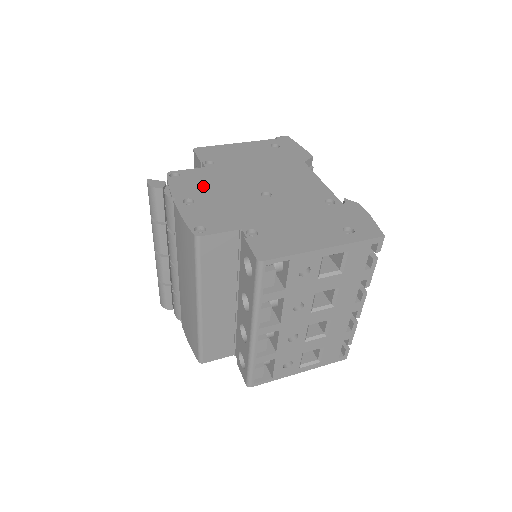
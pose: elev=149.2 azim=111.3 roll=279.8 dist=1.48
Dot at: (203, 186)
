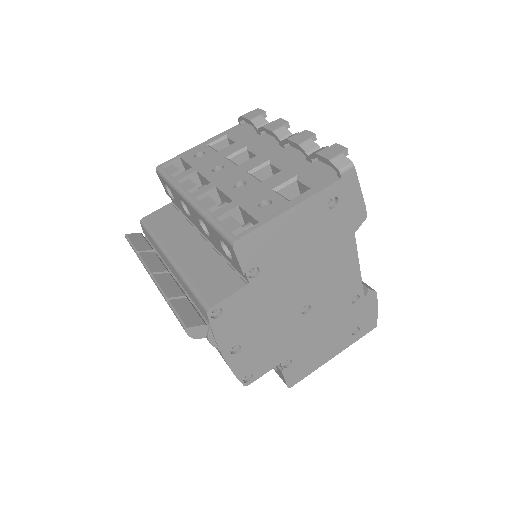
Dot at: (249, 321)
